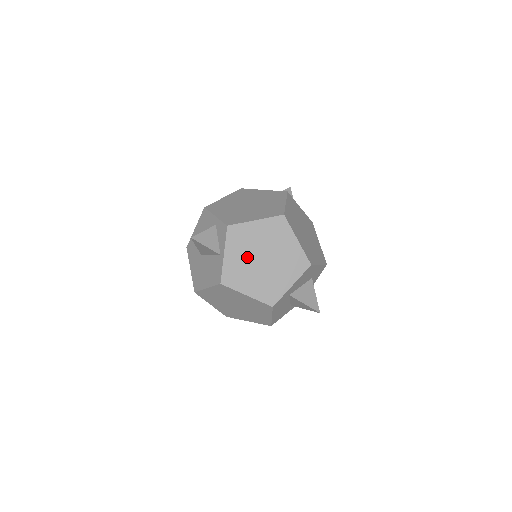
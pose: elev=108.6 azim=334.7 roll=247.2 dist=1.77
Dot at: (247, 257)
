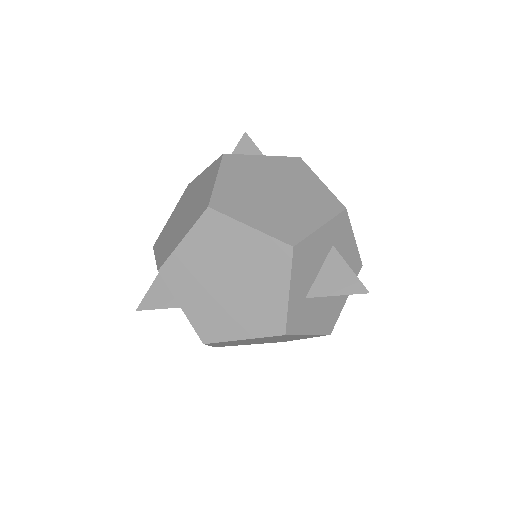
Dot at: (207, 293)
